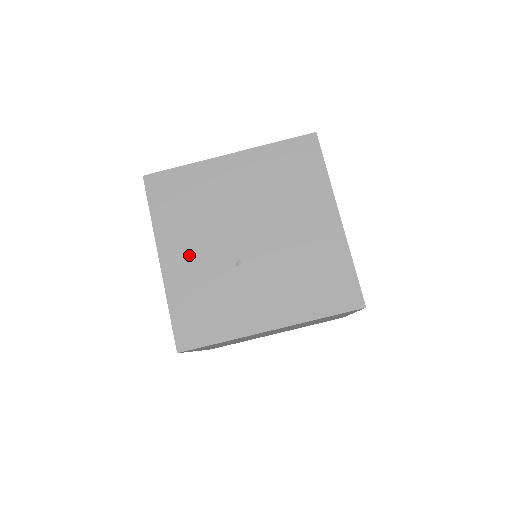
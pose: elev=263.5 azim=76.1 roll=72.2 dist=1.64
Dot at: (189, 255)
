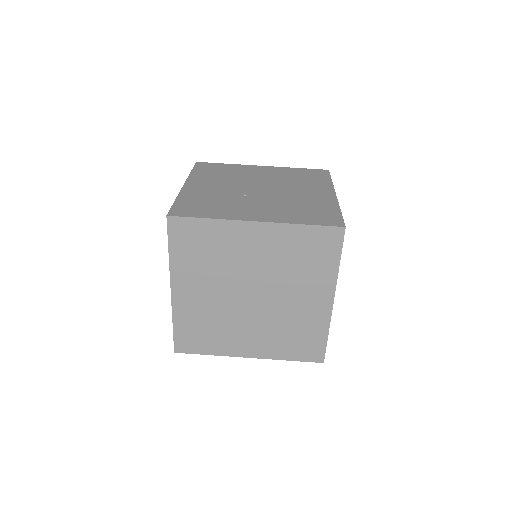
Dot at: (208, 187)
